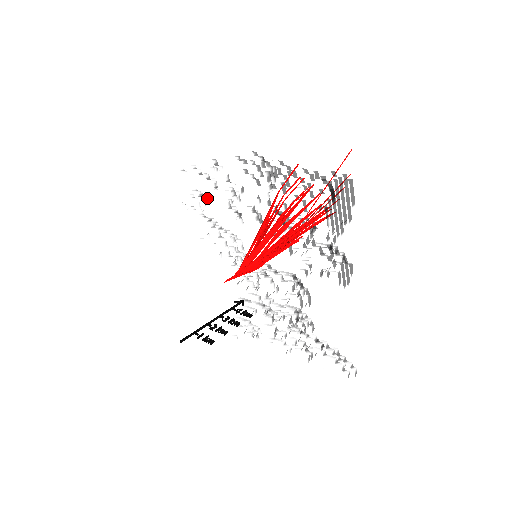
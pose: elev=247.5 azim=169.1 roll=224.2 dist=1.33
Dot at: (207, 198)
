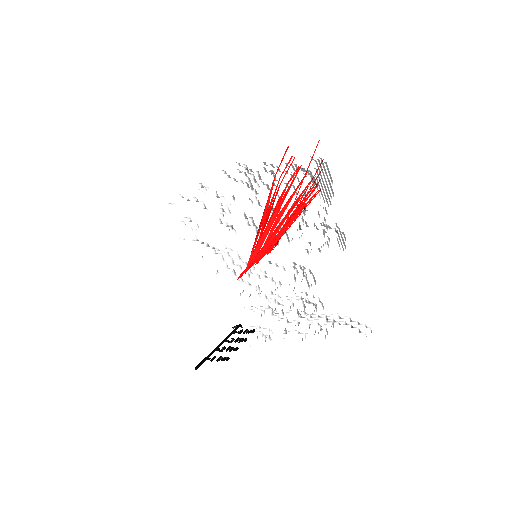
Dot at: occluded
